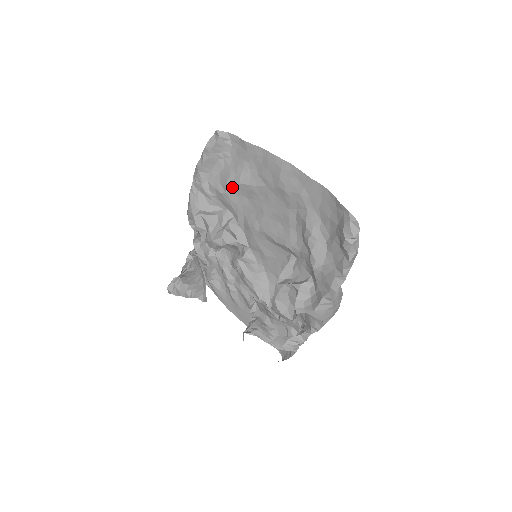
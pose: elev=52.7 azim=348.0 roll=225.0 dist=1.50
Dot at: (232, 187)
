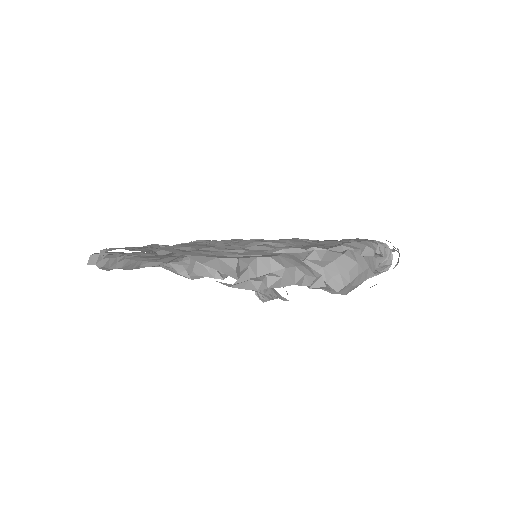
Dot at: (162, 259)
